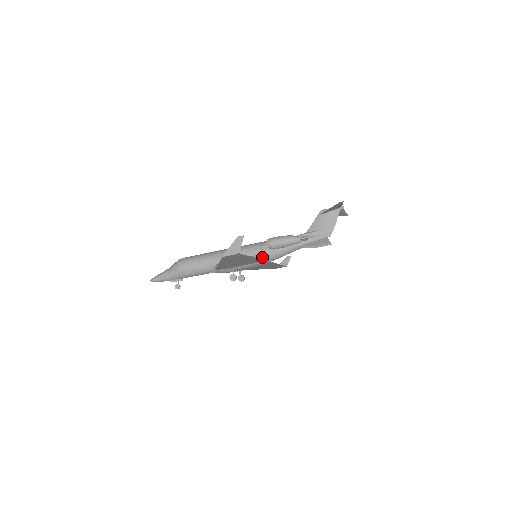
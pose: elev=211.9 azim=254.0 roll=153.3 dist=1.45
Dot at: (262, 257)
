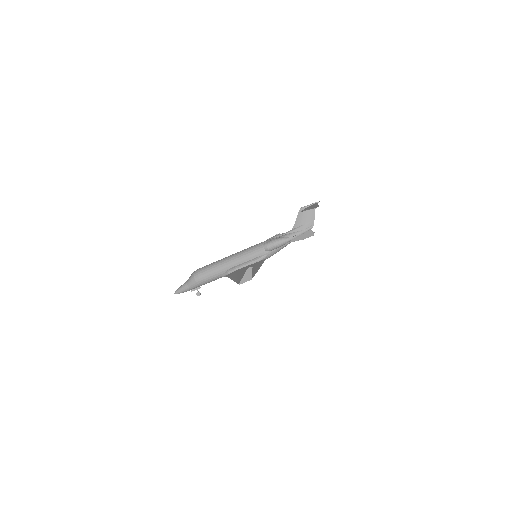
Dot at: (262, 258)
